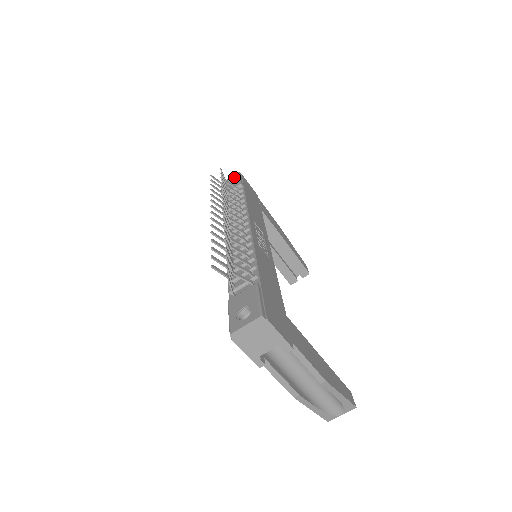
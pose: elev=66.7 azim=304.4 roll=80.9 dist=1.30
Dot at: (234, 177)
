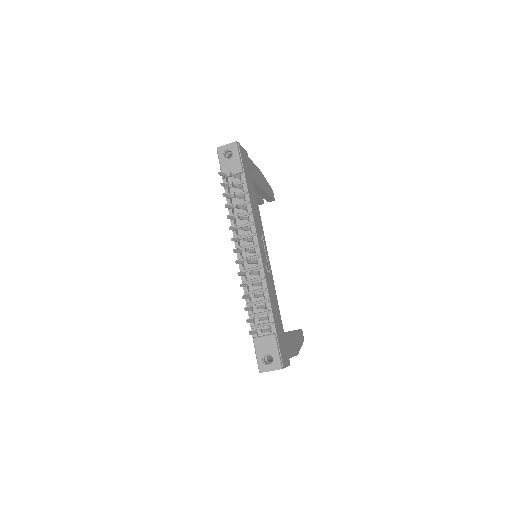
Dot at: (232, 150)
